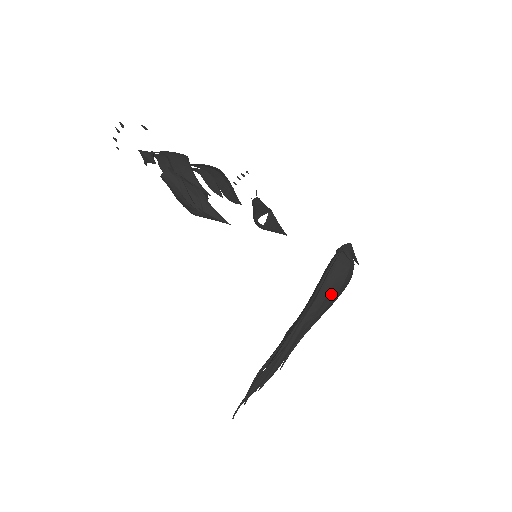
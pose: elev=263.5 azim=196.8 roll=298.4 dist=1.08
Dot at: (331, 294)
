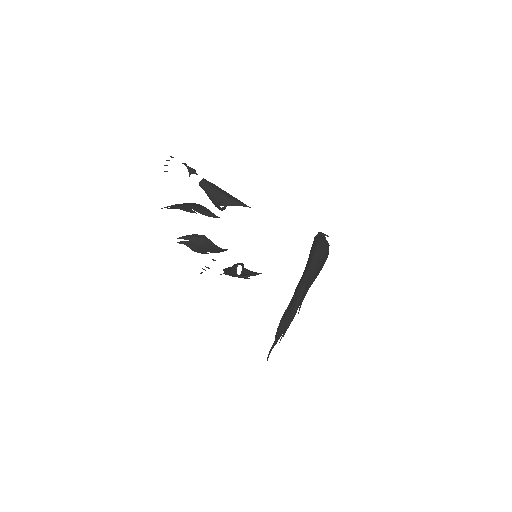
Dot at: (321, 255)
